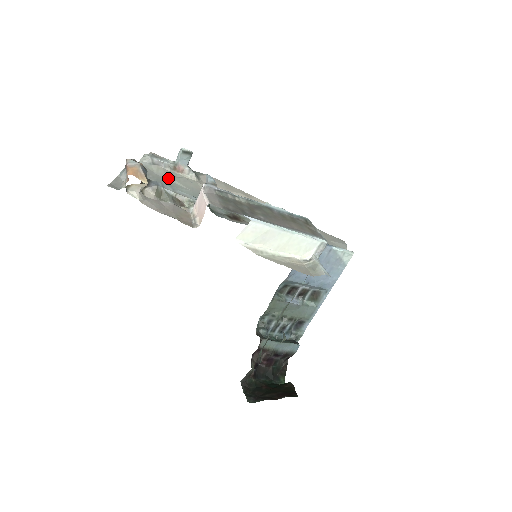
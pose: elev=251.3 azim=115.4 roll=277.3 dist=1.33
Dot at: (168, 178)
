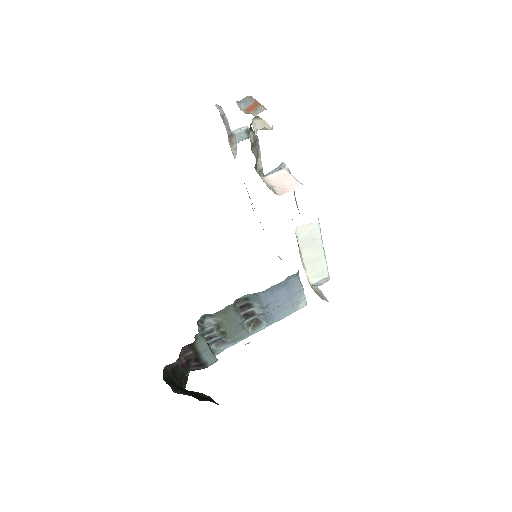
Dot at: occluded
